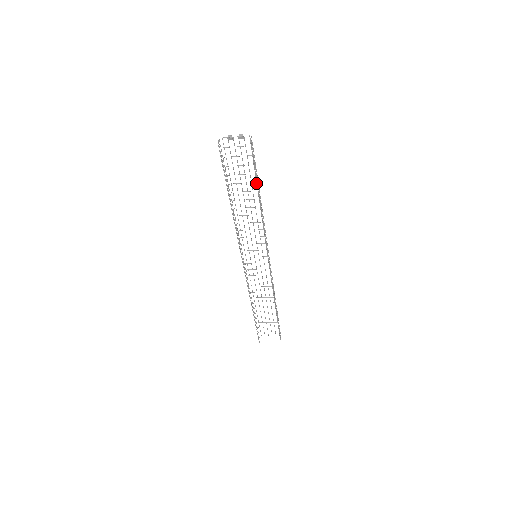
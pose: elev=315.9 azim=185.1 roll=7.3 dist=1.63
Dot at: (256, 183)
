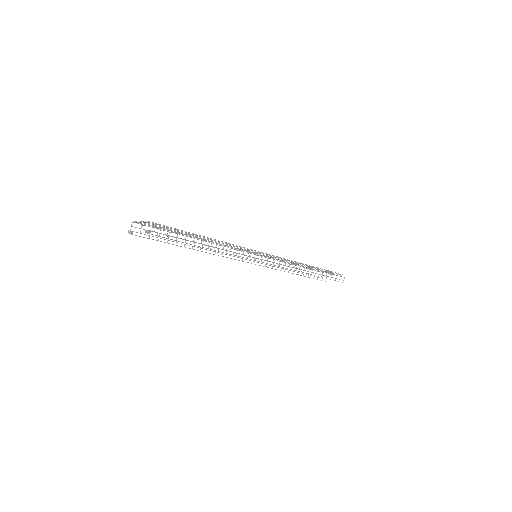
Dot at: (195, 234)
